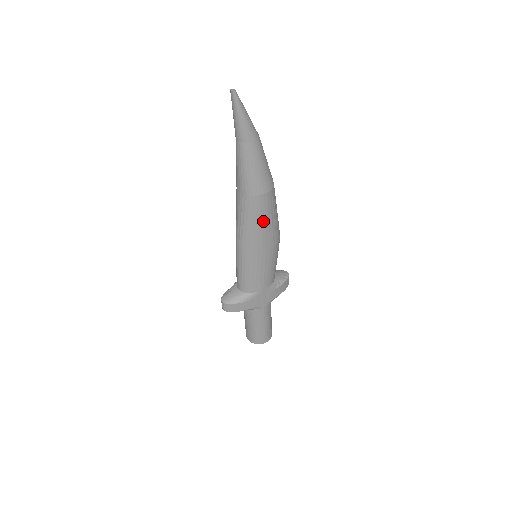
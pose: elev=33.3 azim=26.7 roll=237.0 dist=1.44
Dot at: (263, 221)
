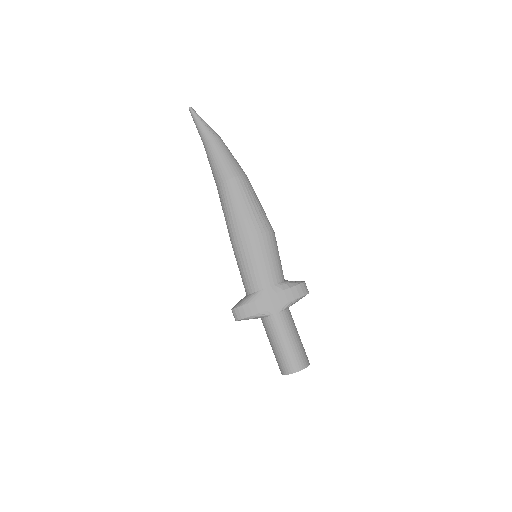
Dot at: (240, 205)
